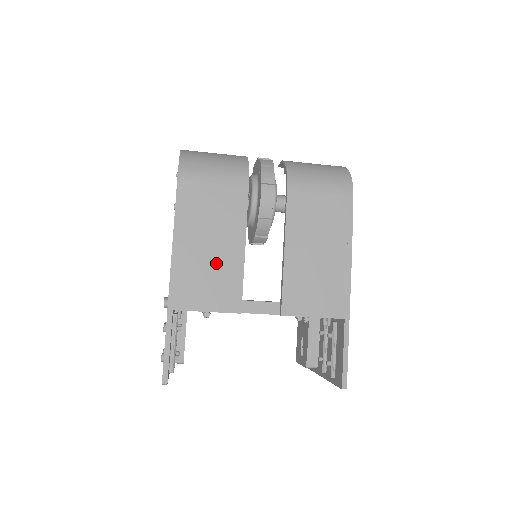
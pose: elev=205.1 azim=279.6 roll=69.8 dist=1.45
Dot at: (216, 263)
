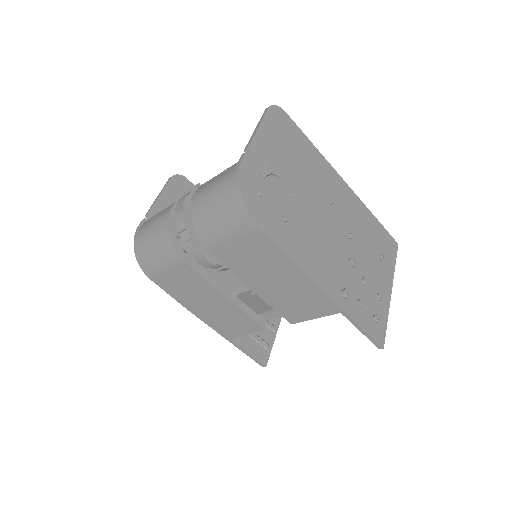
Dot at: (222, 312)
